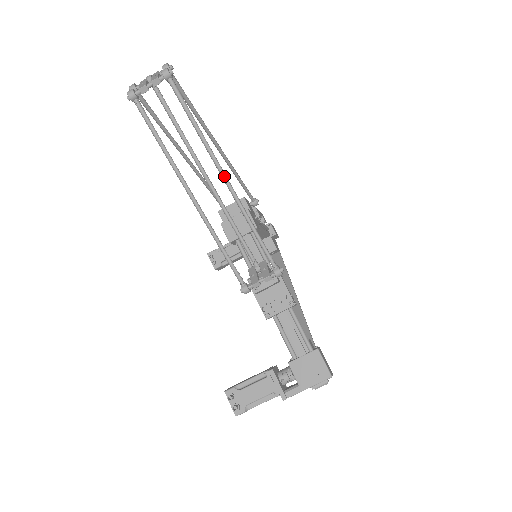
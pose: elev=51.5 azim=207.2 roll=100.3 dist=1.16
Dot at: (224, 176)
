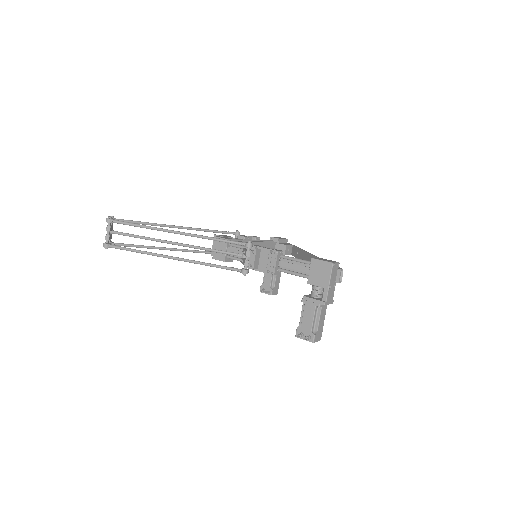
Dot at: (175, 232)
